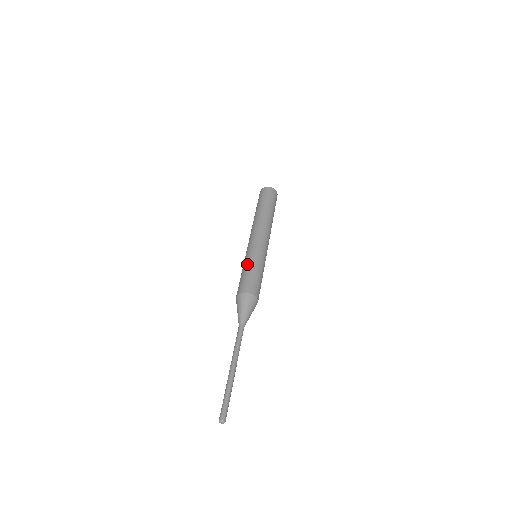
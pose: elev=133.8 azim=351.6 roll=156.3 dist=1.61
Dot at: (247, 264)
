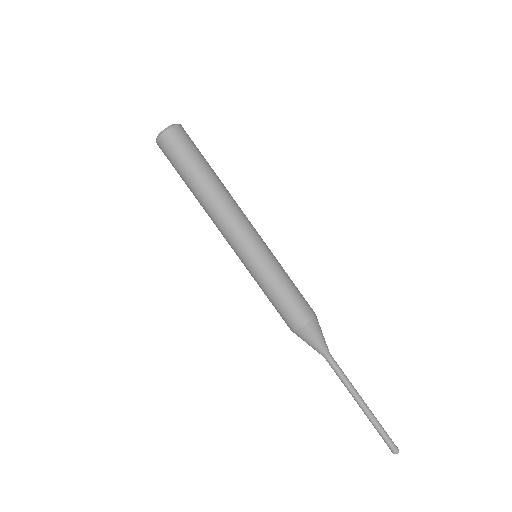
Dot at: (268, 286)
